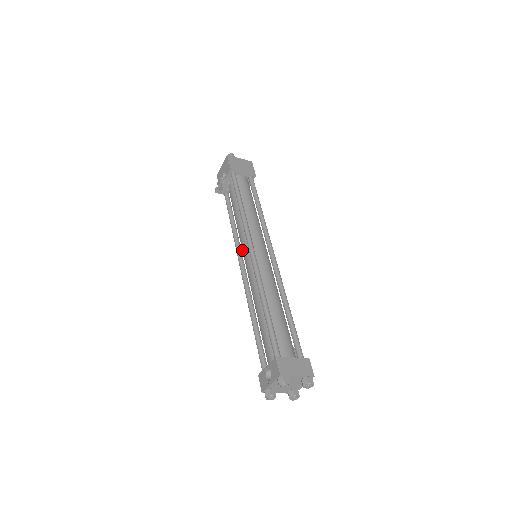
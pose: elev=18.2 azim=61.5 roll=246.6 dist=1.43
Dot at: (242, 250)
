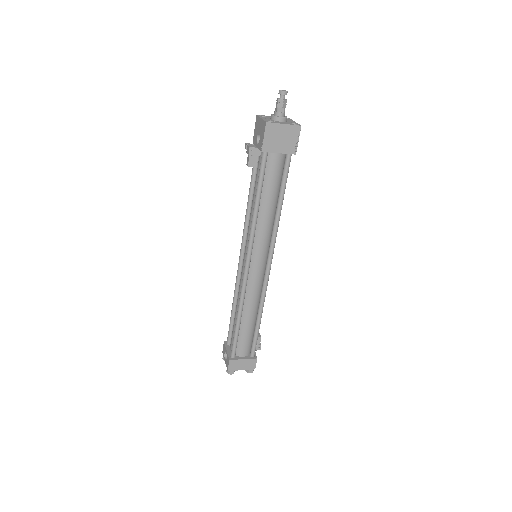
Dot at: (245, 245)
